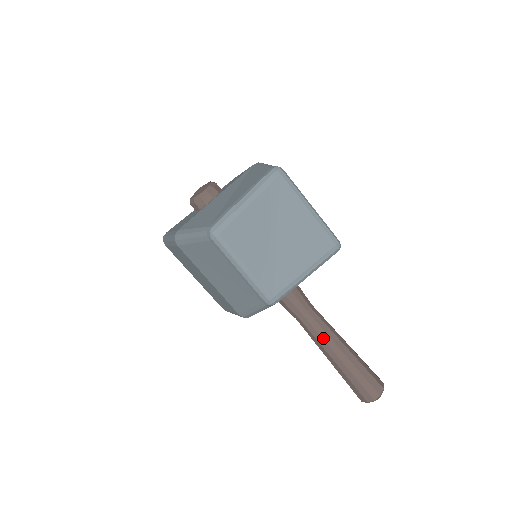
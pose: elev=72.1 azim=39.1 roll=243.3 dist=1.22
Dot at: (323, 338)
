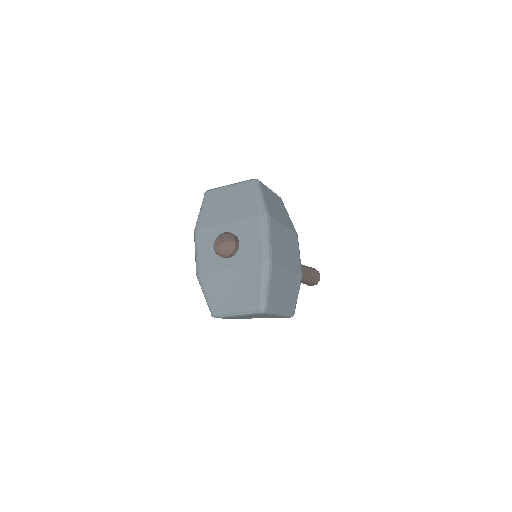
Dot at: occluded
